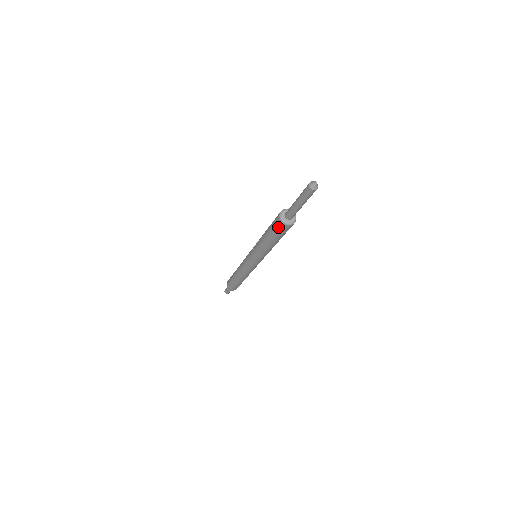
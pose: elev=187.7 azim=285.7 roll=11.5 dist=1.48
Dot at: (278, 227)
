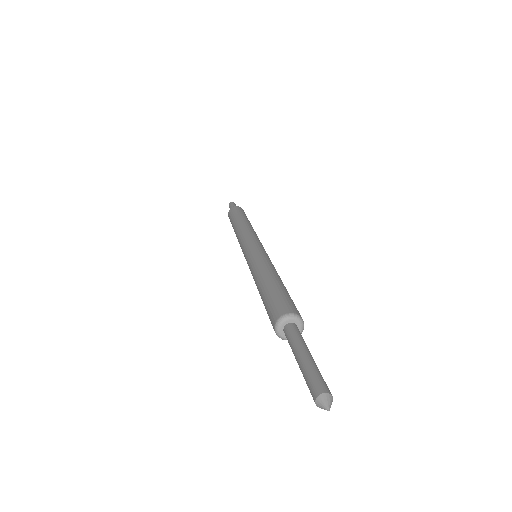
Dot at: occluded
